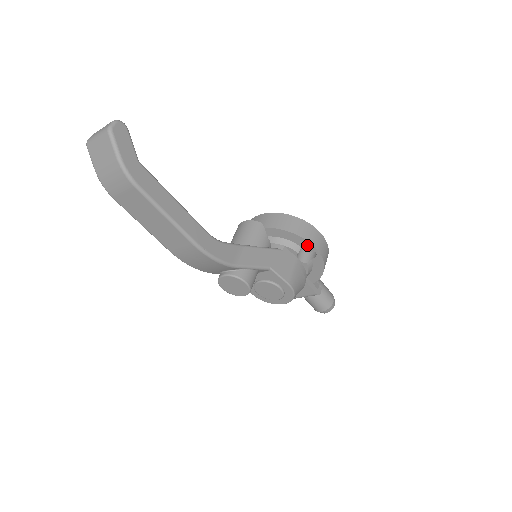
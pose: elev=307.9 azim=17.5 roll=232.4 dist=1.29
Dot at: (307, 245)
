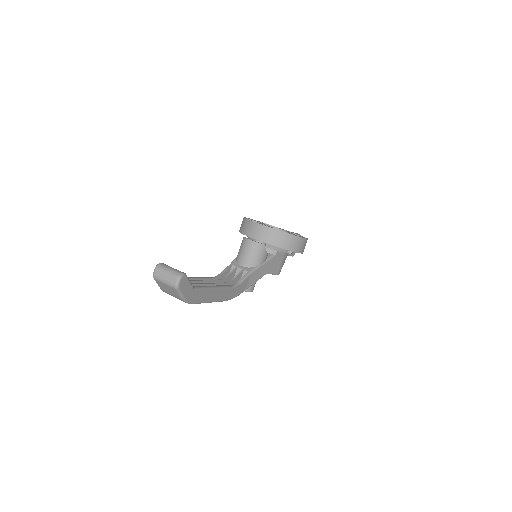
Dot at: occluded
